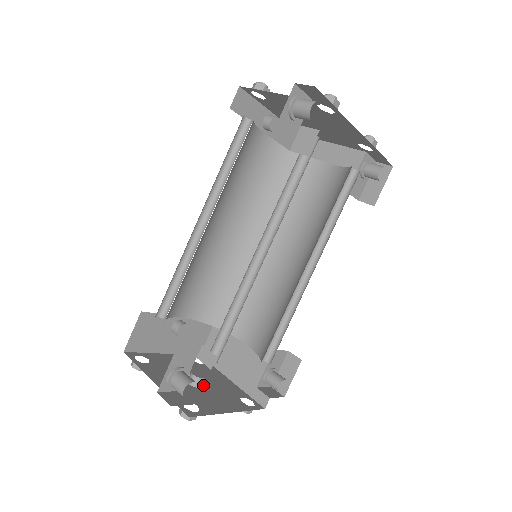
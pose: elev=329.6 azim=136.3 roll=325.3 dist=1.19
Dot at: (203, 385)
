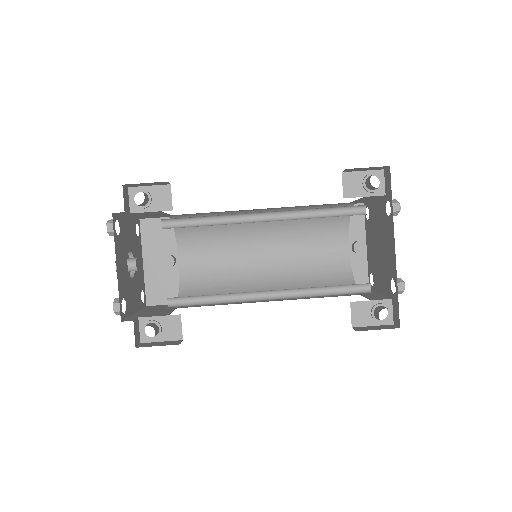
Dot at: occluded
